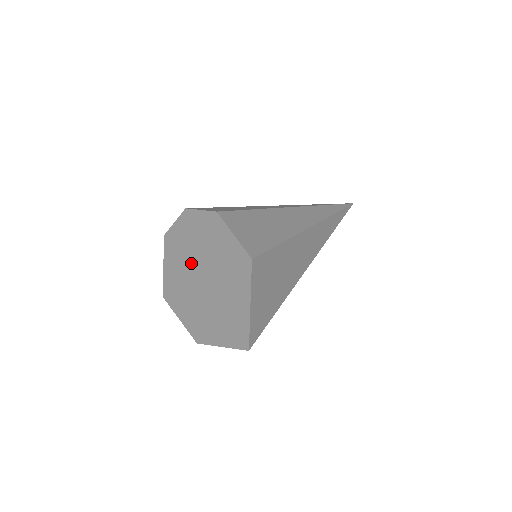
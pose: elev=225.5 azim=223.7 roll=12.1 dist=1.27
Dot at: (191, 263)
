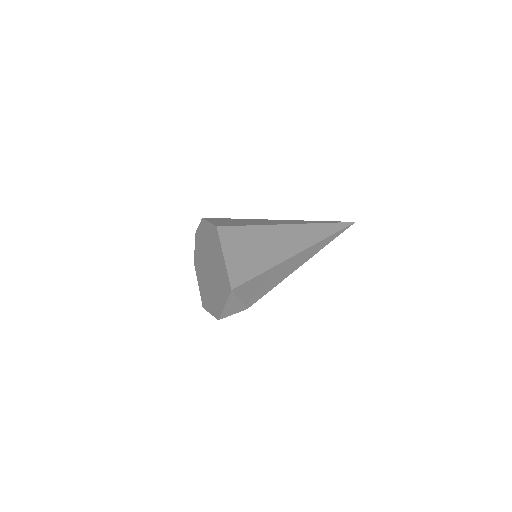
Dot at: (204, 265)
